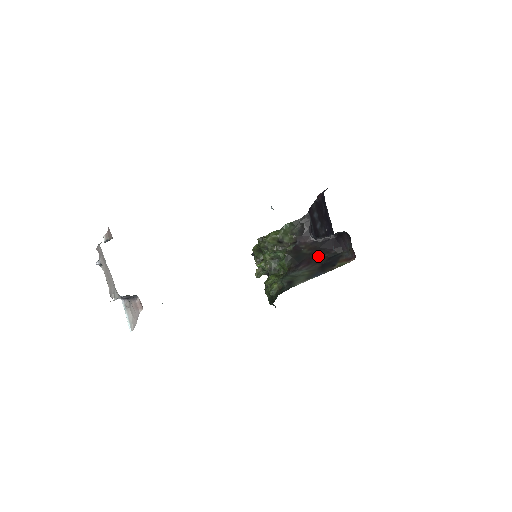
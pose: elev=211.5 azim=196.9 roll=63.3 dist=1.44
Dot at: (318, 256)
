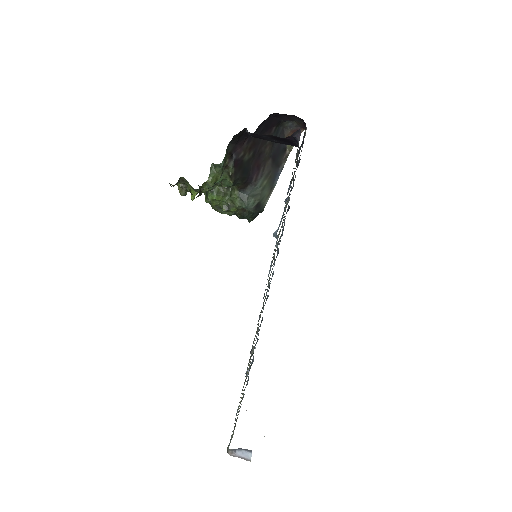
Dot at: (262, 150)
